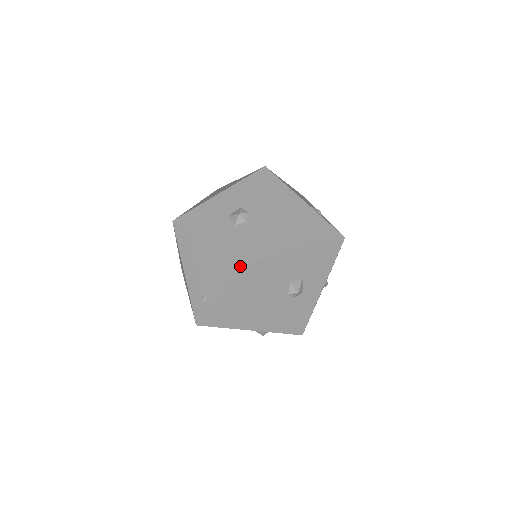
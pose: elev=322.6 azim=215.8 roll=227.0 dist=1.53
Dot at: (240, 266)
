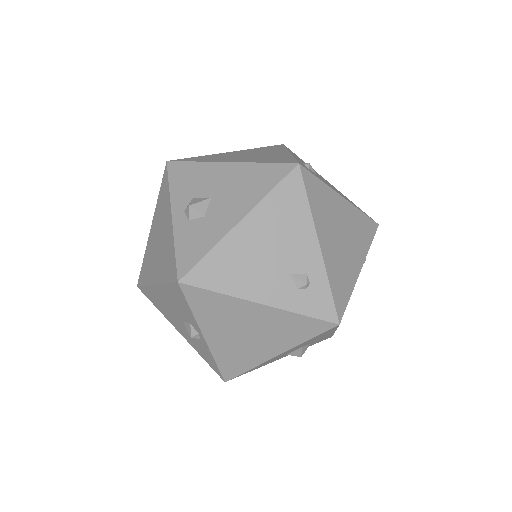
Dot at: occluded
